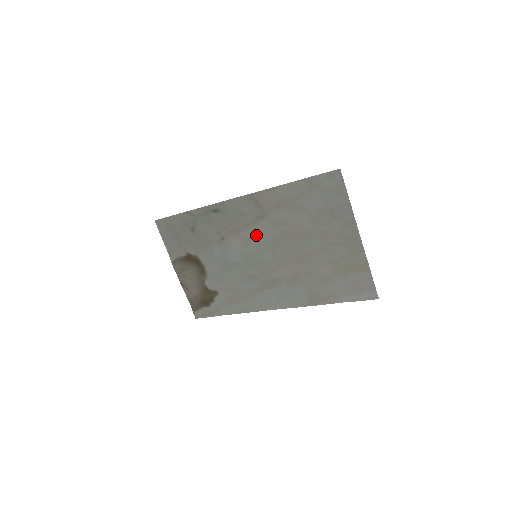
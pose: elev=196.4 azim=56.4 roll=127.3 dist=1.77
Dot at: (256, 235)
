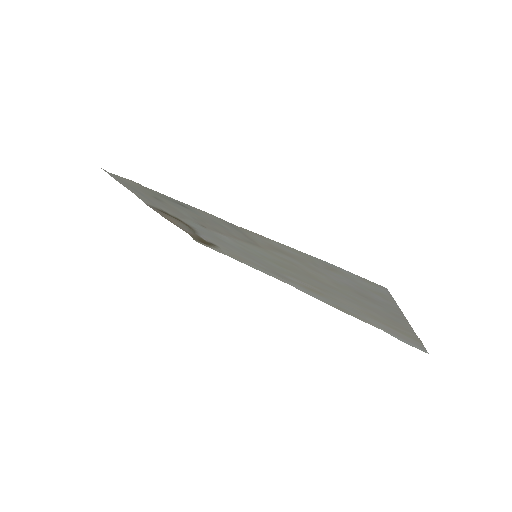
Dot at: (250, 247)
